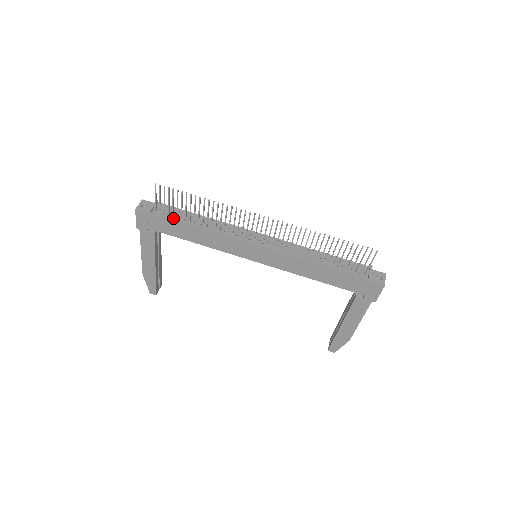
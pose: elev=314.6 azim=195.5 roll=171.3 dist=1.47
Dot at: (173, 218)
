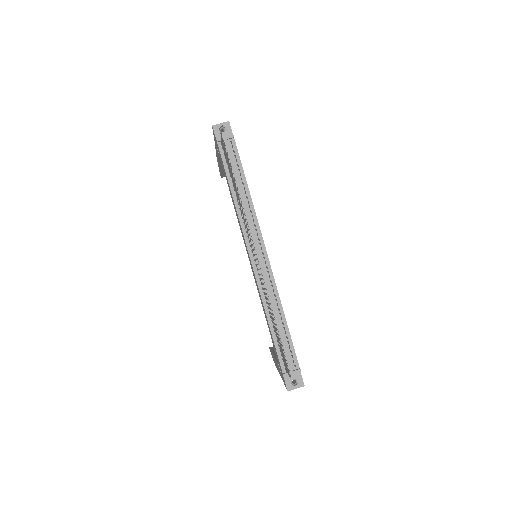
Dot at: (225, 165)
